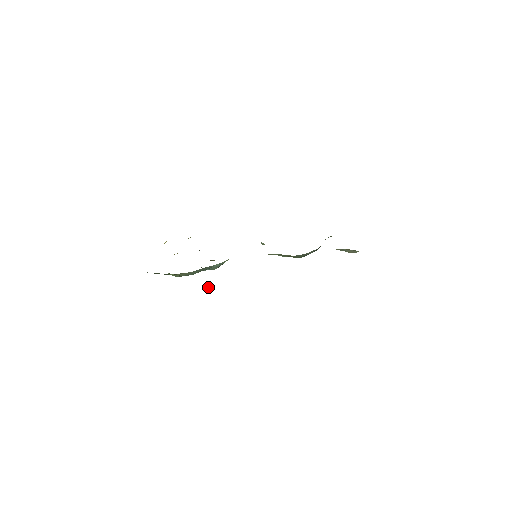
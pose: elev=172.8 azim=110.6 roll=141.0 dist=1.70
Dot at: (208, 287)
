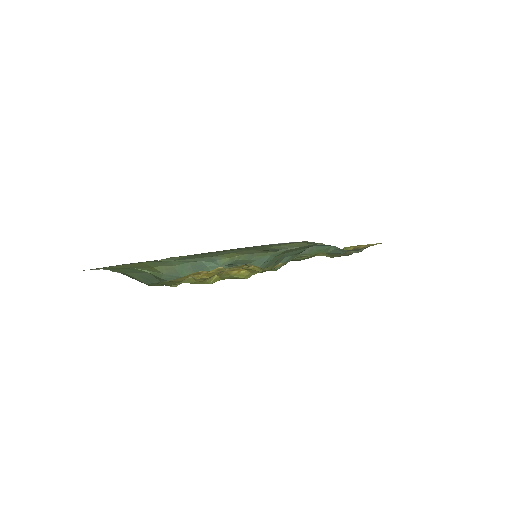
Dot at: occluded
